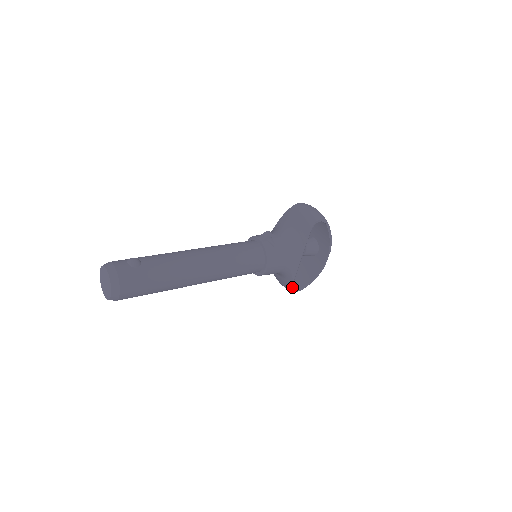
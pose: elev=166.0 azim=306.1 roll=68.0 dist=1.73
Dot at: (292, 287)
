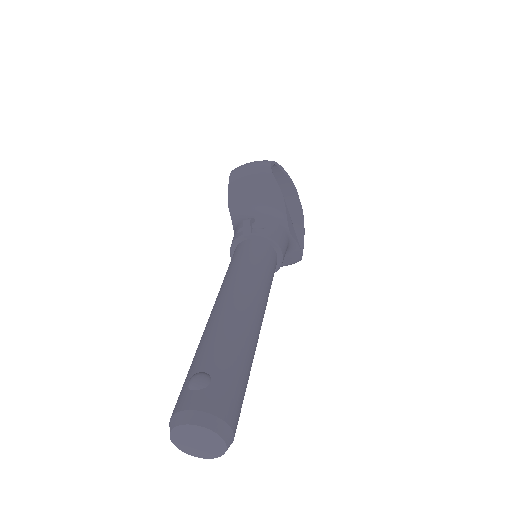
Dot at: (299, 255)
